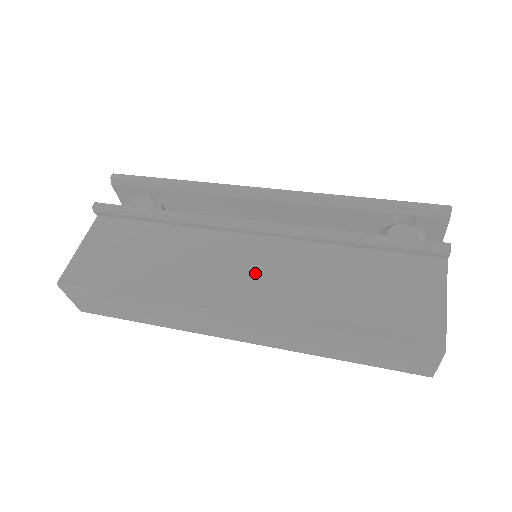
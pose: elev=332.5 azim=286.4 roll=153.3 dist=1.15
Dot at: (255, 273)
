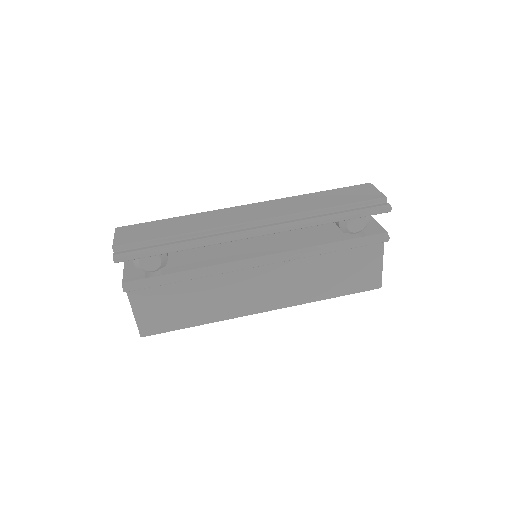
Dot at: (270, 286)
